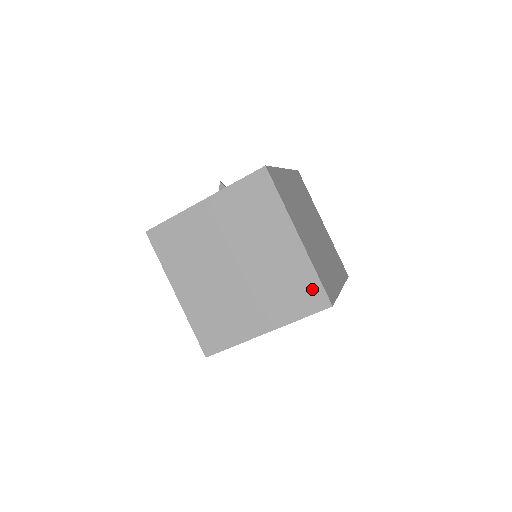
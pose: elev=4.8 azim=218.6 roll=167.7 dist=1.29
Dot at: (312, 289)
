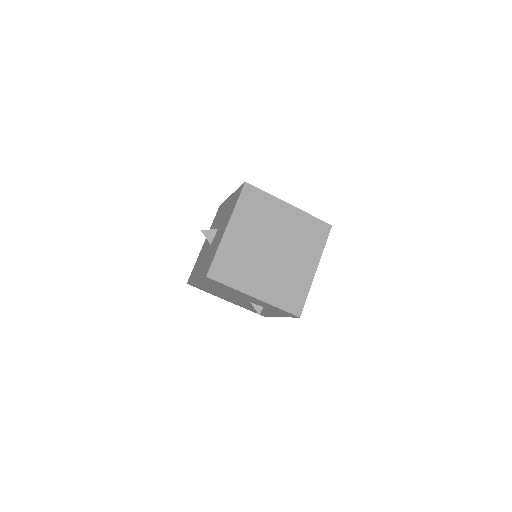
Dot at: (317, 225)
